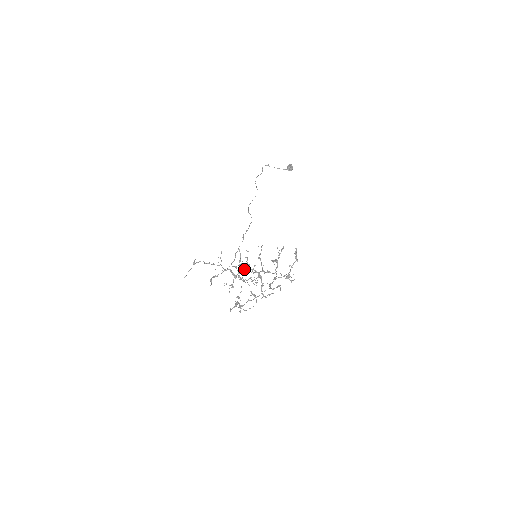
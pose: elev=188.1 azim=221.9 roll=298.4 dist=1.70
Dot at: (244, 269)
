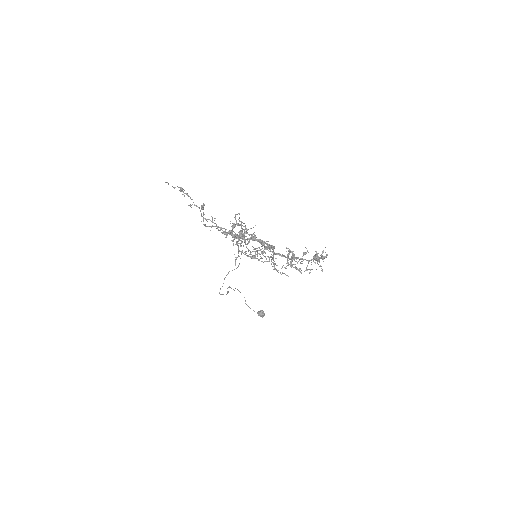
Dot at: occluded
